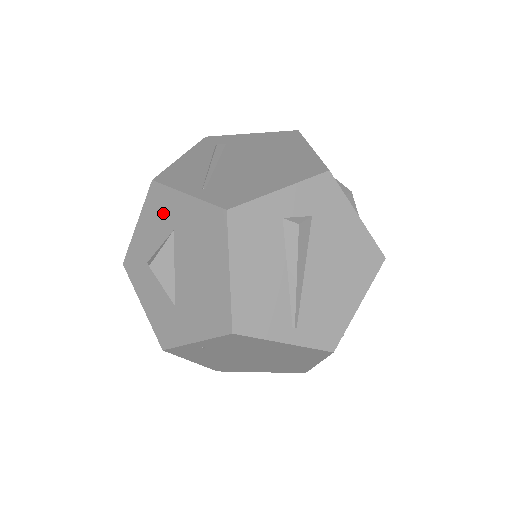
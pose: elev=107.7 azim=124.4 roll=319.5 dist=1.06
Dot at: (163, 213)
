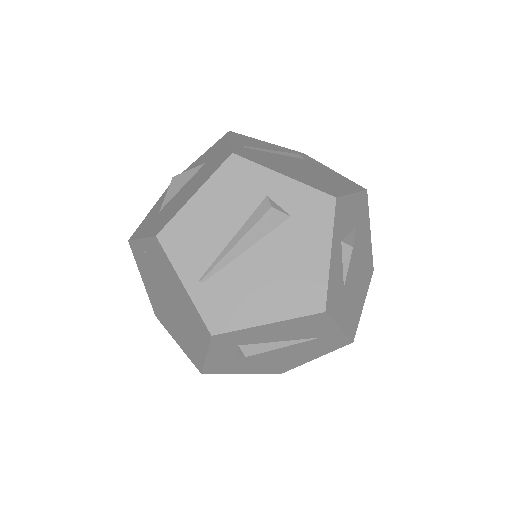
Dot at: (213, 152)
